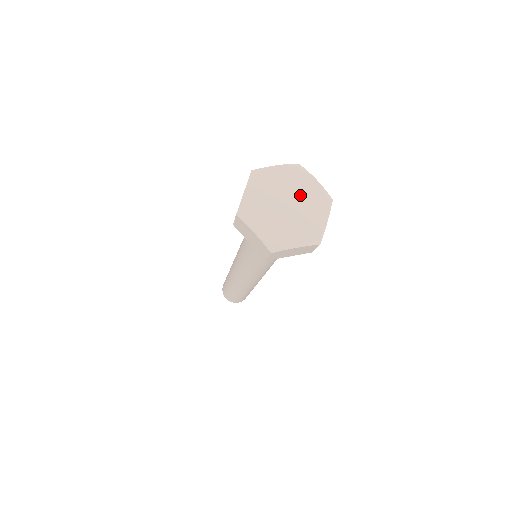
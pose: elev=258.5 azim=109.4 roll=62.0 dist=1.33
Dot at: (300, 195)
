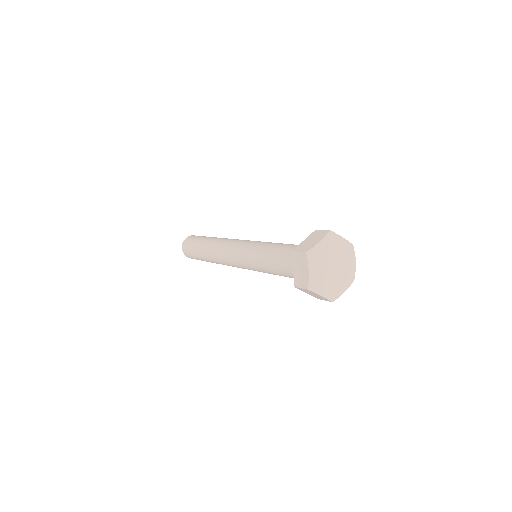
Dot at: (343, 266)
